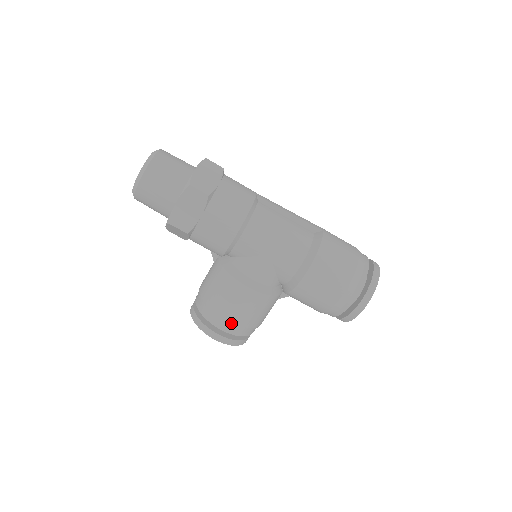
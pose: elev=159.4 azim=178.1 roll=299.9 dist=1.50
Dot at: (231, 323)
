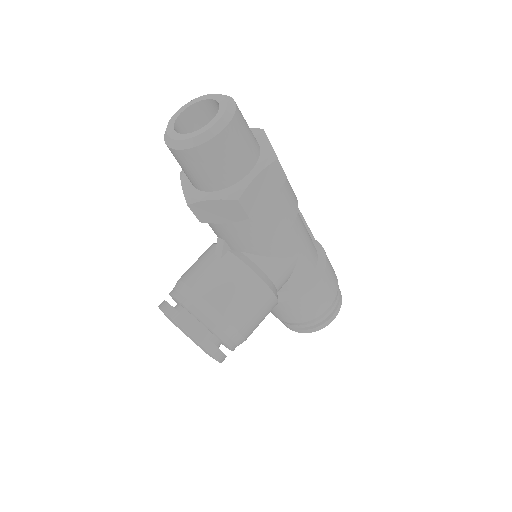
Dot at: (241, 335)
